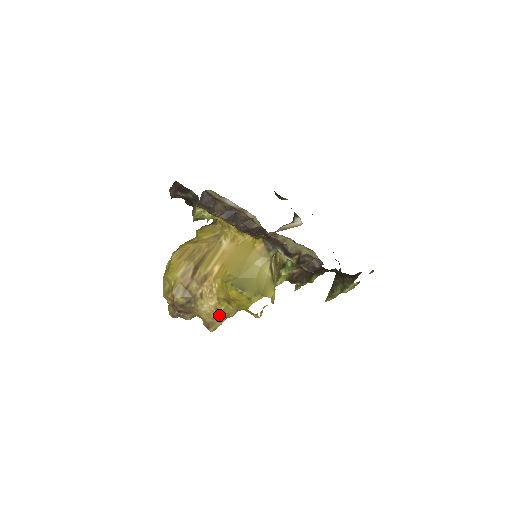
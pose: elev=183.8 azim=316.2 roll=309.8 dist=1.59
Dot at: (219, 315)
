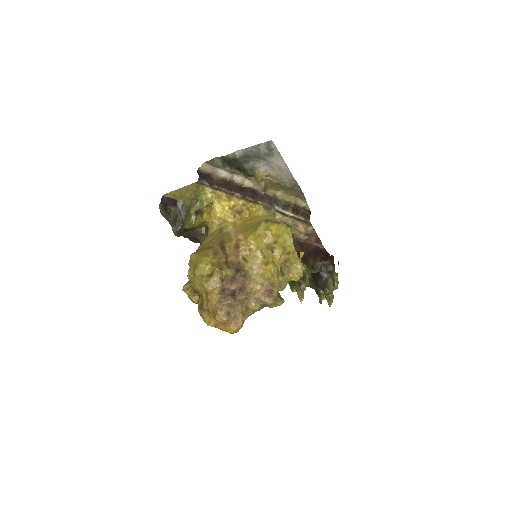
Dot at: (272, 272)
